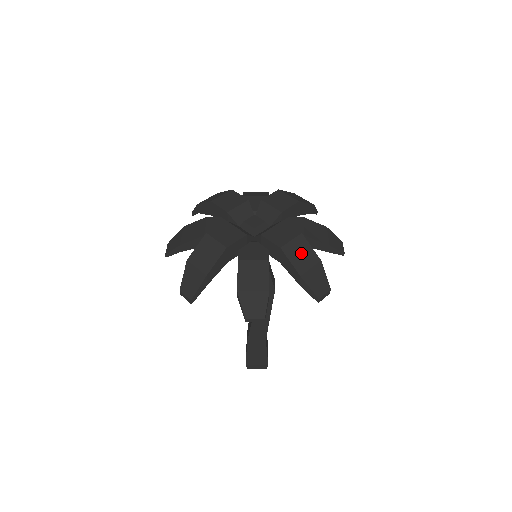
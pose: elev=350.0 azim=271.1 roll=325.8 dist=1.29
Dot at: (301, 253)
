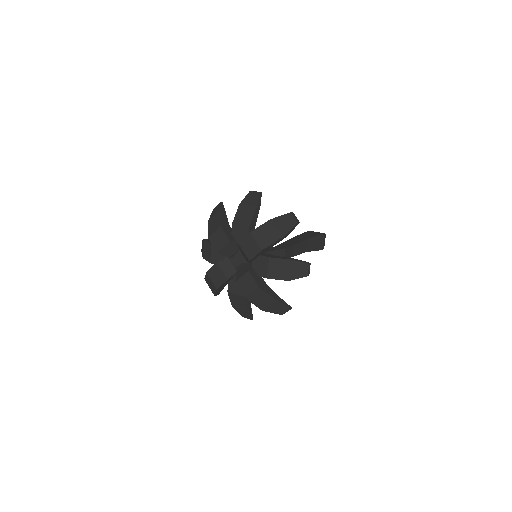
Dot at: (260, 298)
